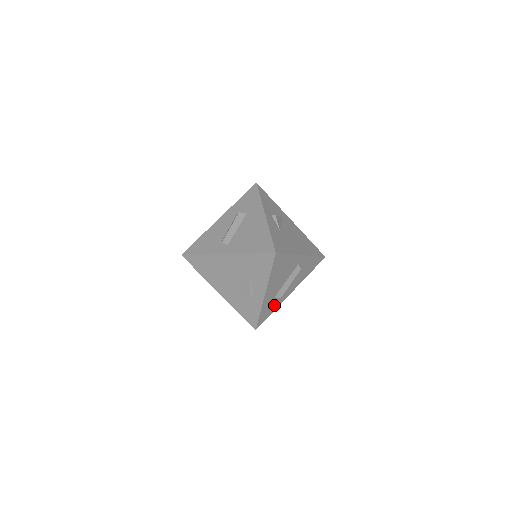
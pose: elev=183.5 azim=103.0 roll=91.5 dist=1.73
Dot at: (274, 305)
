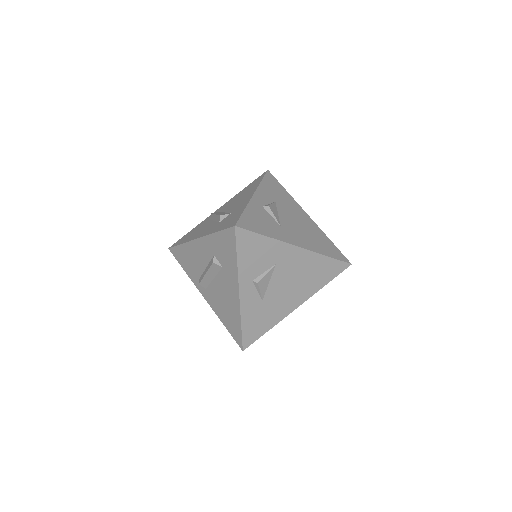
Dot at: occluded
